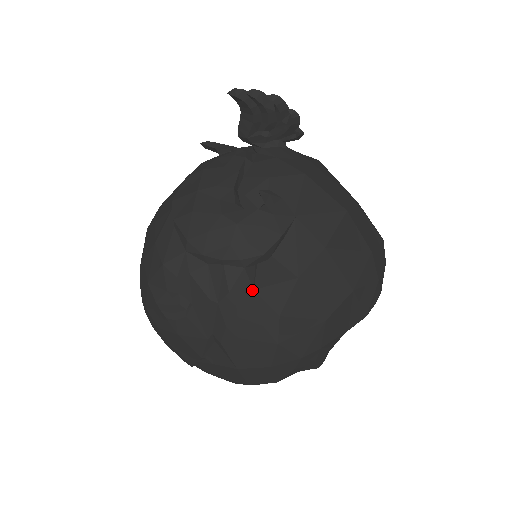
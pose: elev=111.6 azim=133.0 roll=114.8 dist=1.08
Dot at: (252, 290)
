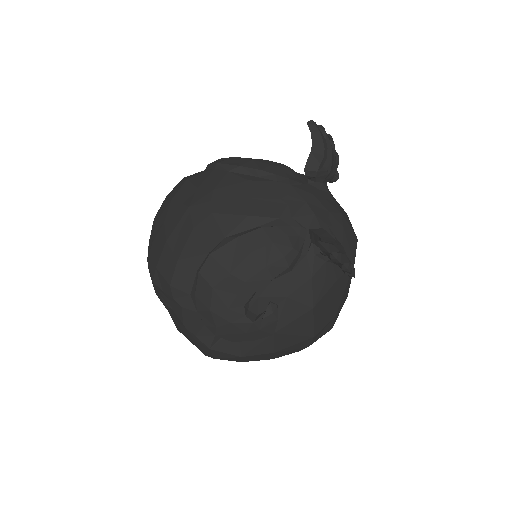
Dot at: (208, 348)
